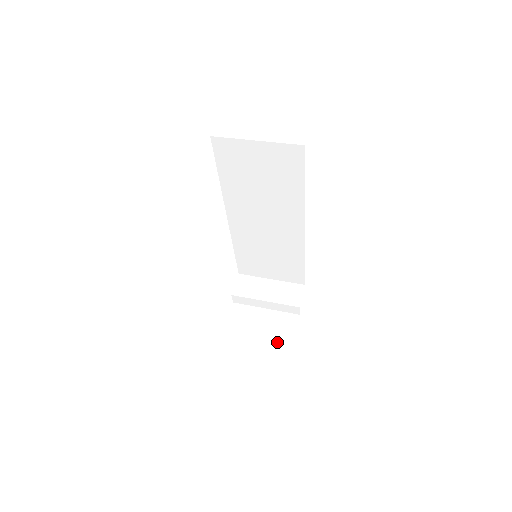
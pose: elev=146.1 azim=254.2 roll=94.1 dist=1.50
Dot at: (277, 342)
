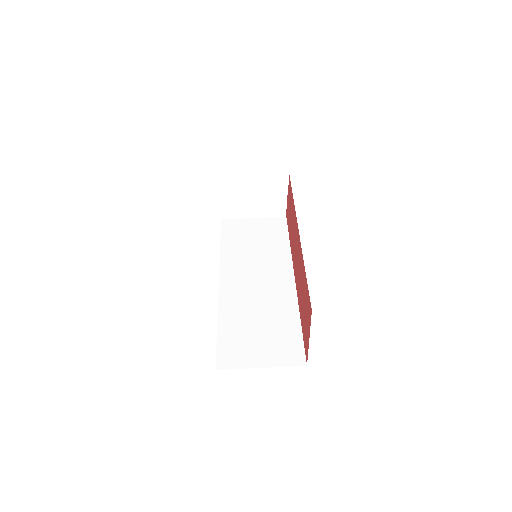
Dot at: (272, 214)
